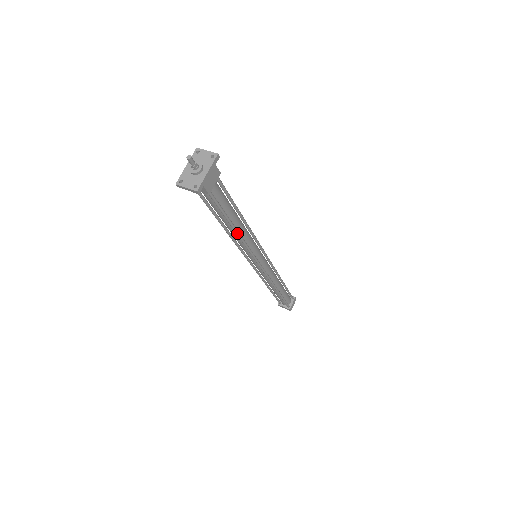
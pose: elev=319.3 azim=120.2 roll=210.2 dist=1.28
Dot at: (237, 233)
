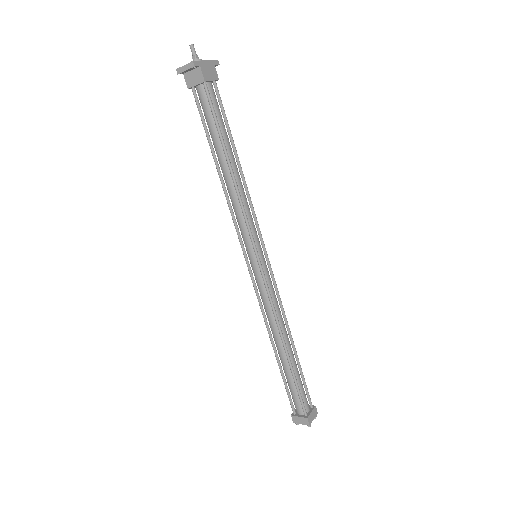
Dot at: (232, 173)
